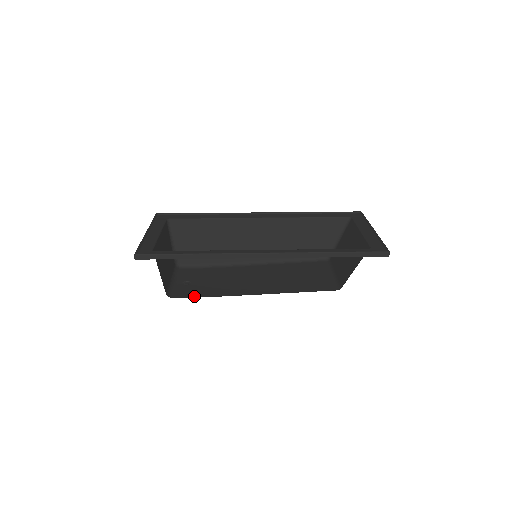
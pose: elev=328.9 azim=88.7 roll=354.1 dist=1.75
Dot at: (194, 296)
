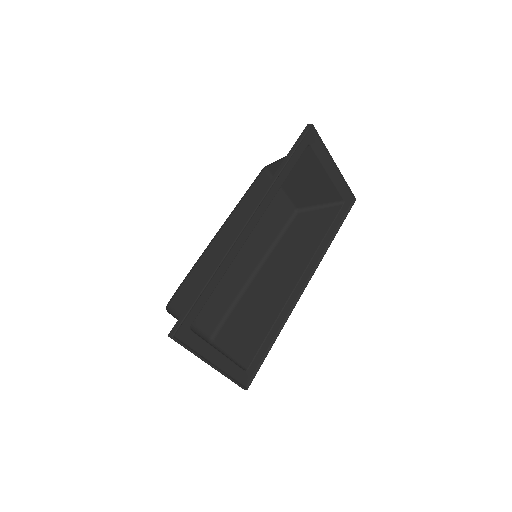
Dot at: (220, 318)
